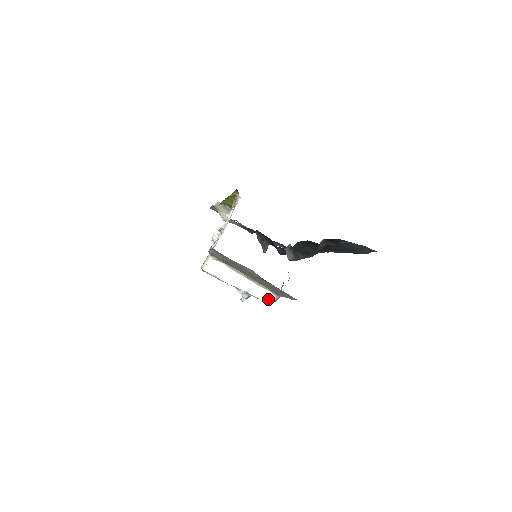
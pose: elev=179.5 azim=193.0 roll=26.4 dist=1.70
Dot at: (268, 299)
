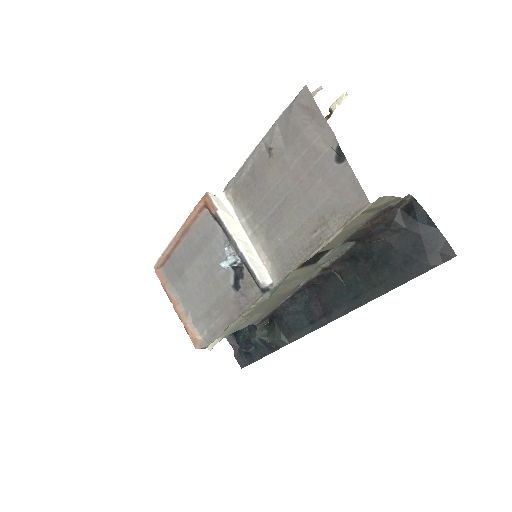
Dot at: (262, 277)
